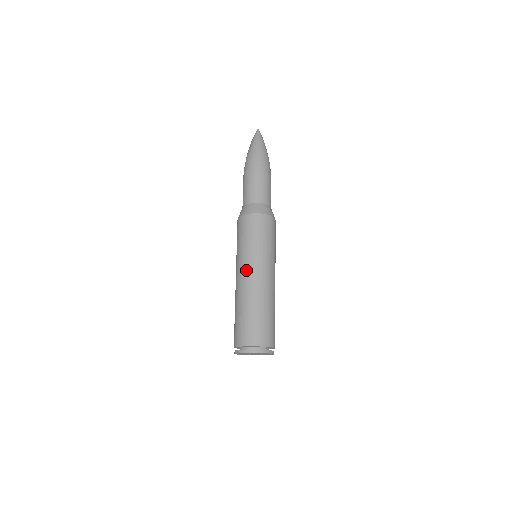
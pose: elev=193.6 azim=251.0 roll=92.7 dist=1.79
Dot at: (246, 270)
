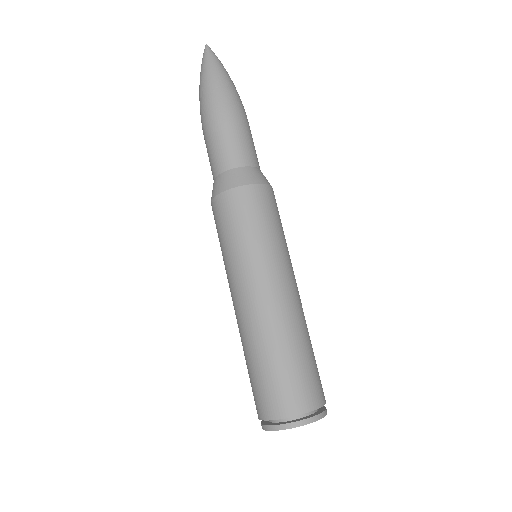
Dot at: (240, 290)
